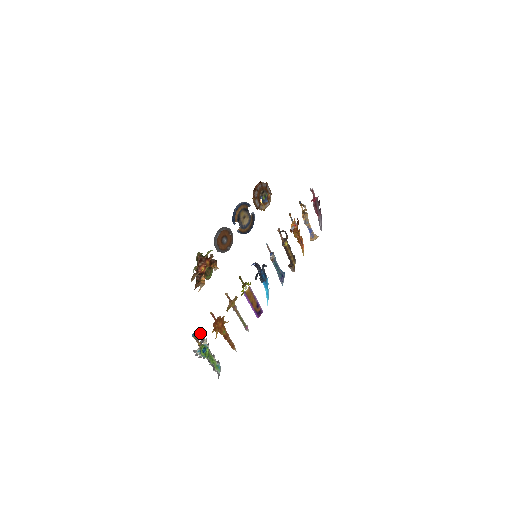
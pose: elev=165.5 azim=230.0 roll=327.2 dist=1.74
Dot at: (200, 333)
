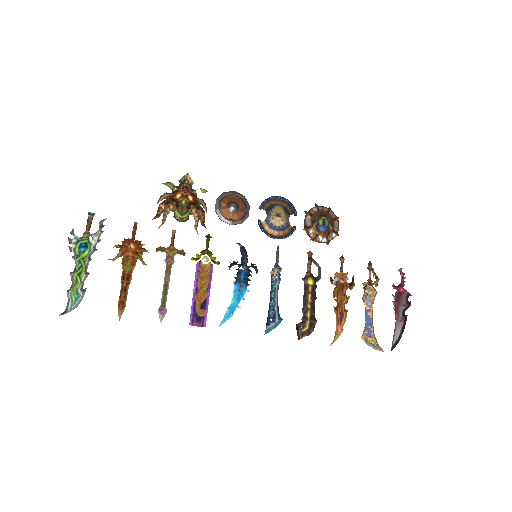
Dot at: (100, 223)
